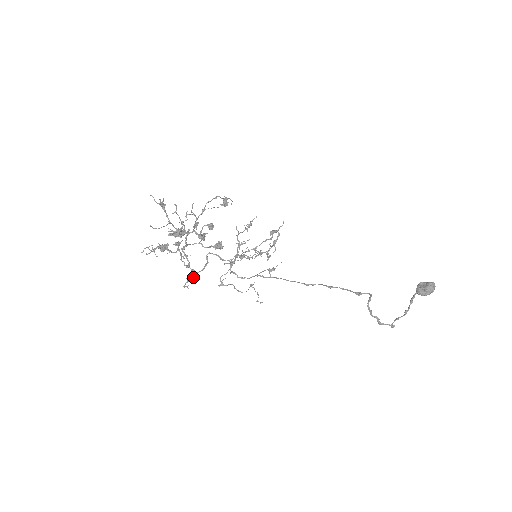
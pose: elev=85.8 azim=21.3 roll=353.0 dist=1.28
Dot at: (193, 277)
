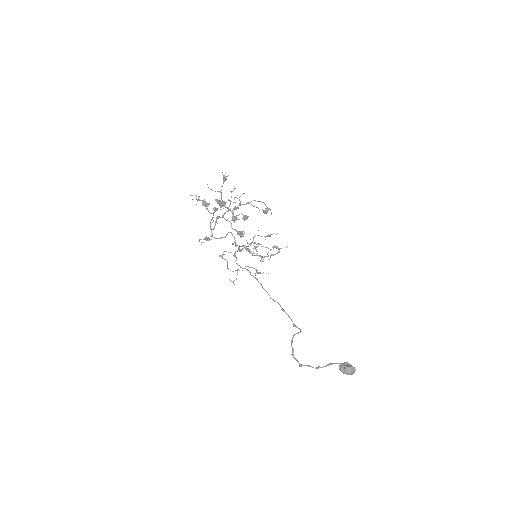
Dot at: (209, 239)
